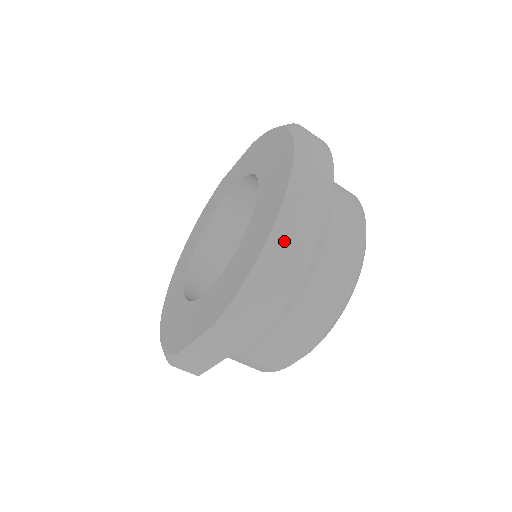
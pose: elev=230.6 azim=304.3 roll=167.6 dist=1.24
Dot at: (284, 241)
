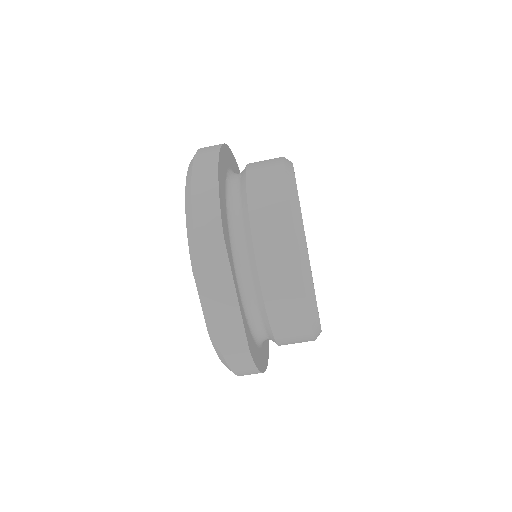
Dot at: (192, 179)
